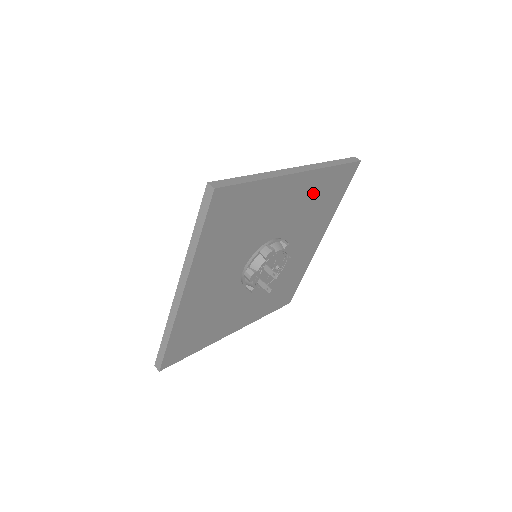
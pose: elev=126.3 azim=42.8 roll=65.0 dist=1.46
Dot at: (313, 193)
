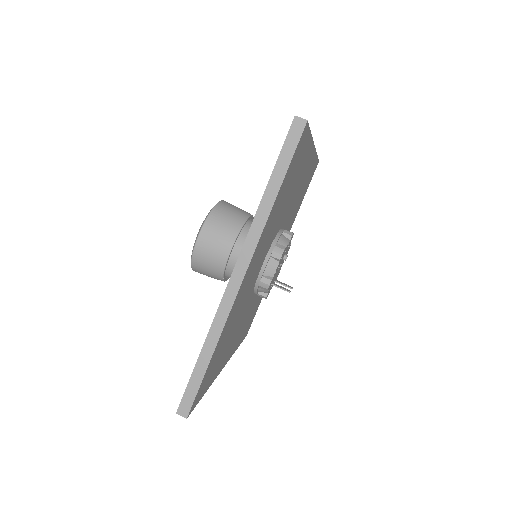
Dot at: (271, 223)
